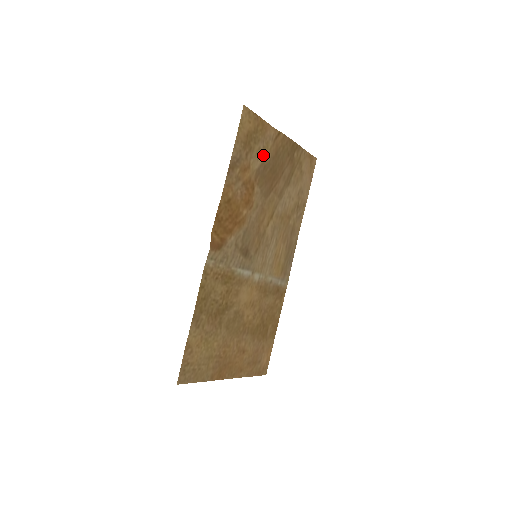
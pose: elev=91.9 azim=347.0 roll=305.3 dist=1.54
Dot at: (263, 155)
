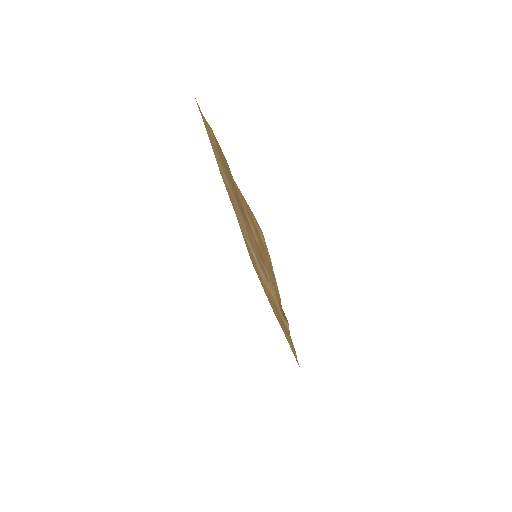
Dot at: (245, 212)
